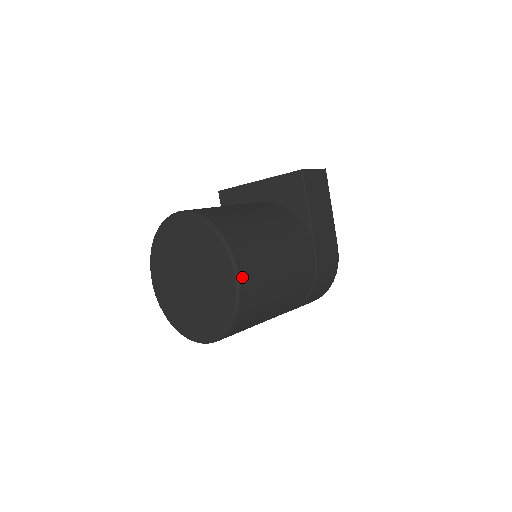
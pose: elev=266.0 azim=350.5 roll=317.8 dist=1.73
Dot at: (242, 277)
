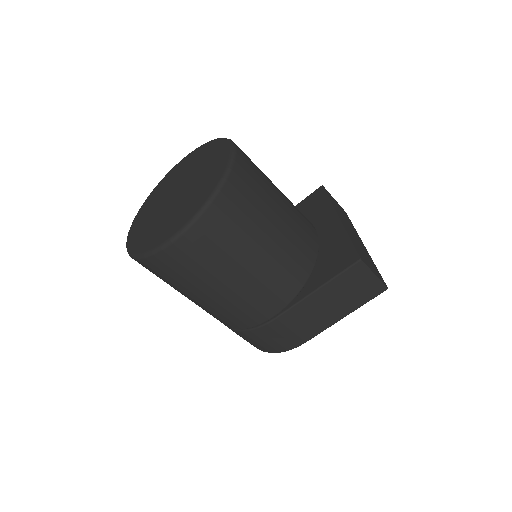
Dot at: (178, 243)
